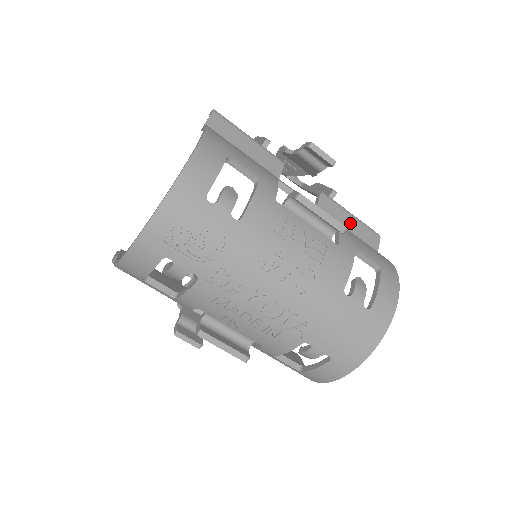
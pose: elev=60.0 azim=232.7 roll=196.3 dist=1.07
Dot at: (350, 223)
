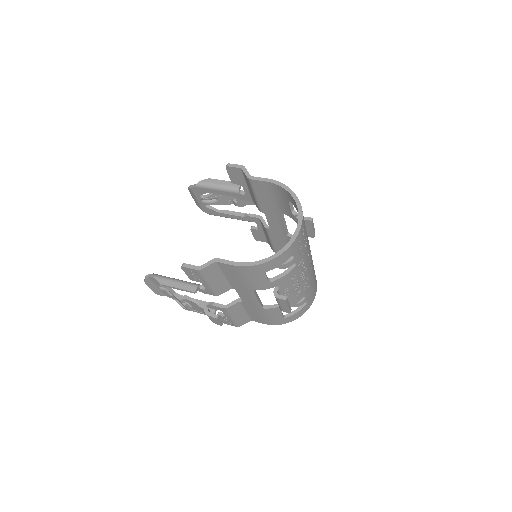
Dot at: occluded
